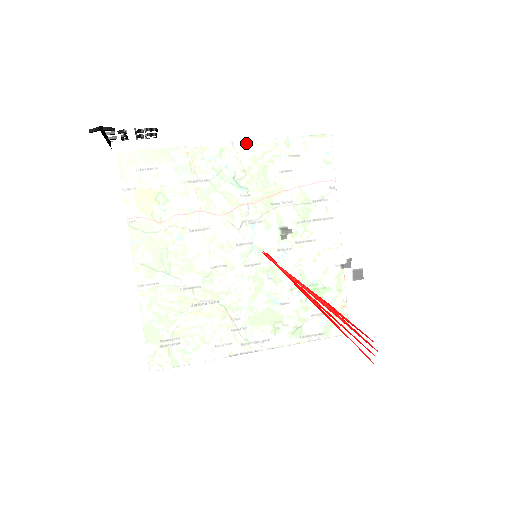
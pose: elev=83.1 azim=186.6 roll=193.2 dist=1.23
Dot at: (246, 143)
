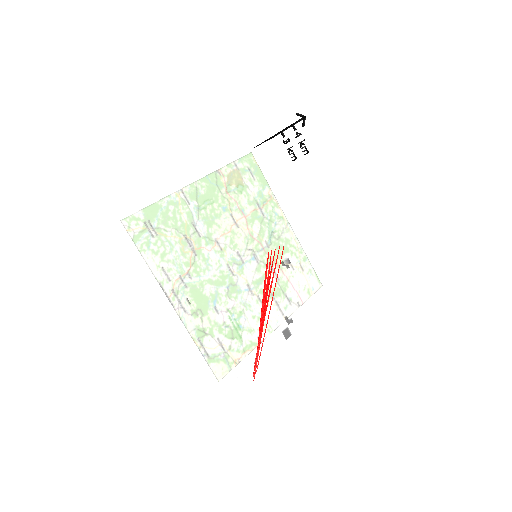
Dot at: (314, 215)
